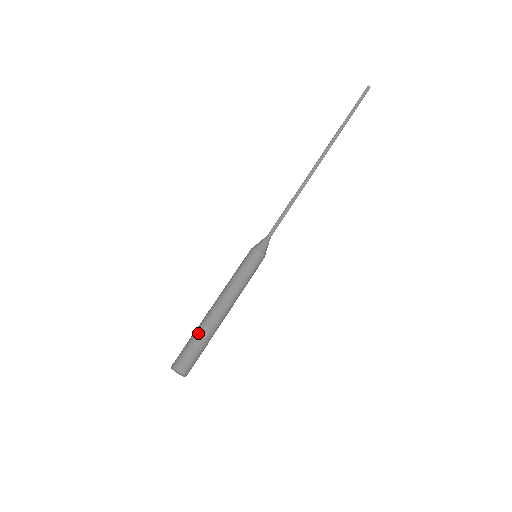
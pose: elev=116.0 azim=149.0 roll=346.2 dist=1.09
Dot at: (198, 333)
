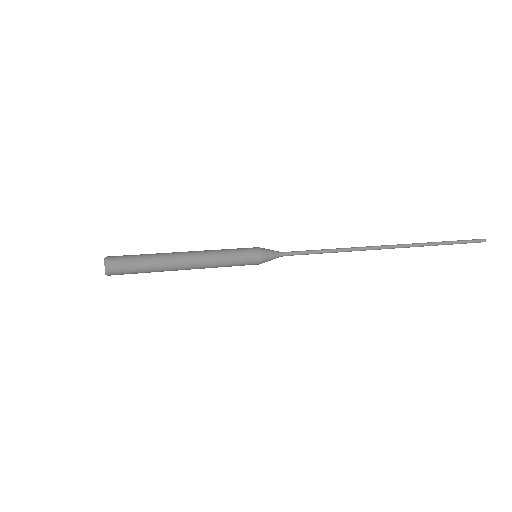
Dot at: (150, 254)
